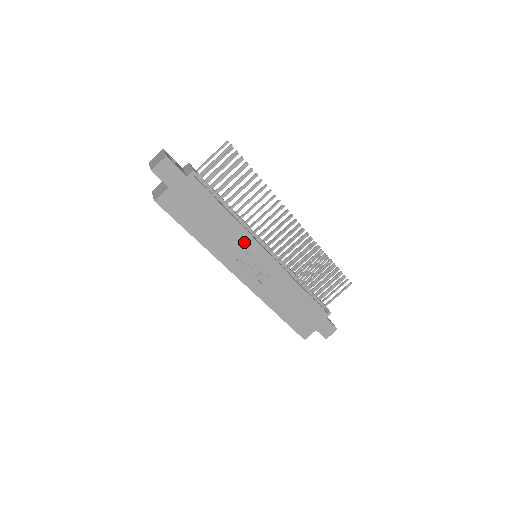
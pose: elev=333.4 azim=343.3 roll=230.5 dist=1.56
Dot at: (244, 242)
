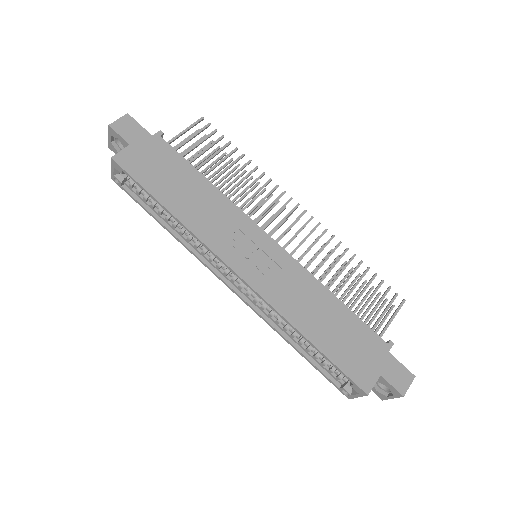
Dot at: (234, 219)
